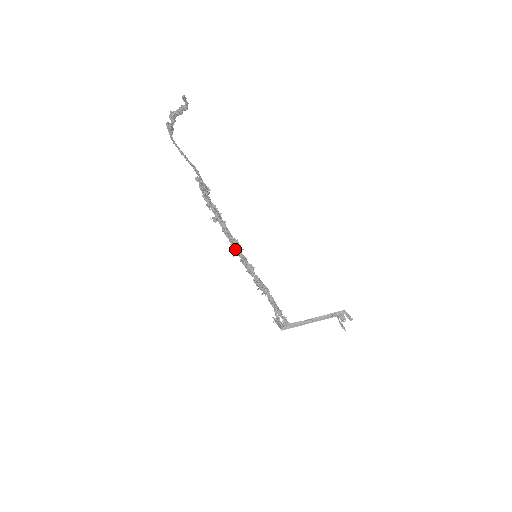
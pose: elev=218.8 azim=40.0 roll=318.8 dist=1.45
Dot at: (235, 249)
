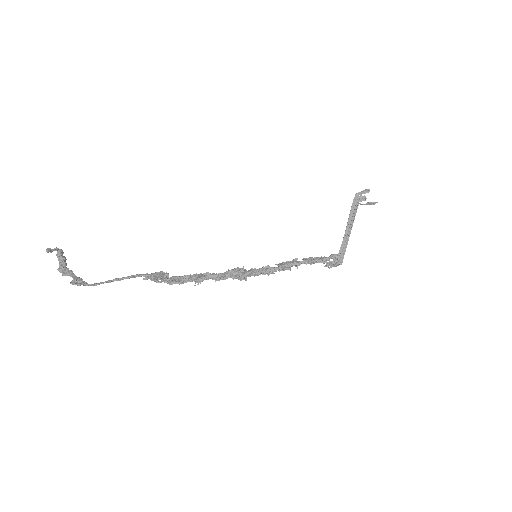
Dot at: (240, 277)
